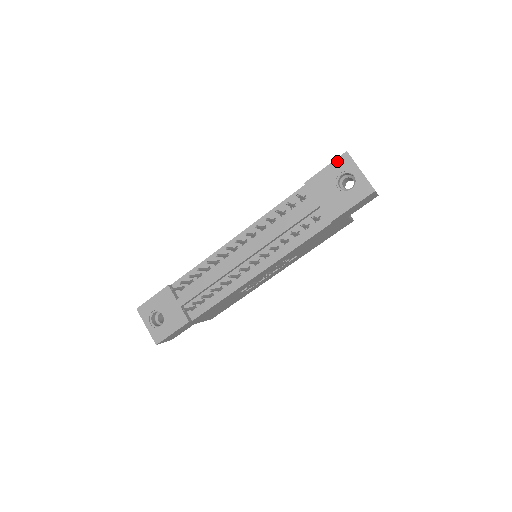
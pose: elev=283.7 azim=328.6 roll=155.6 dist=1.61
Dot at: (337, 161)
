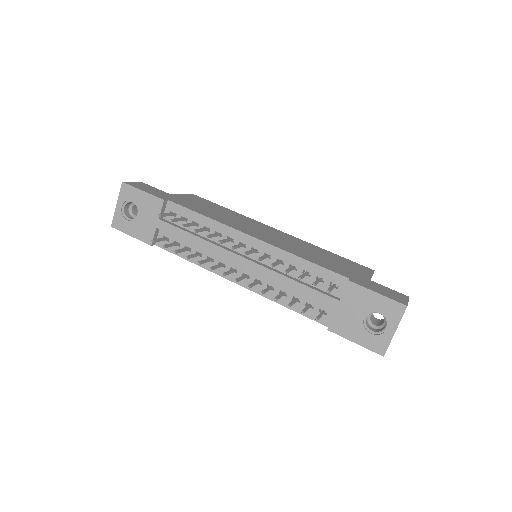
Dot at: (391, 302)
